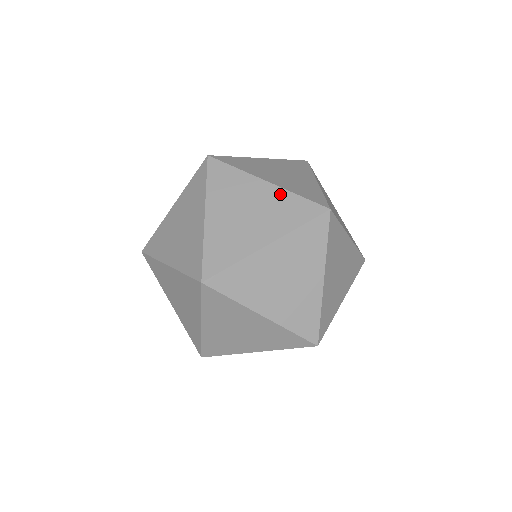
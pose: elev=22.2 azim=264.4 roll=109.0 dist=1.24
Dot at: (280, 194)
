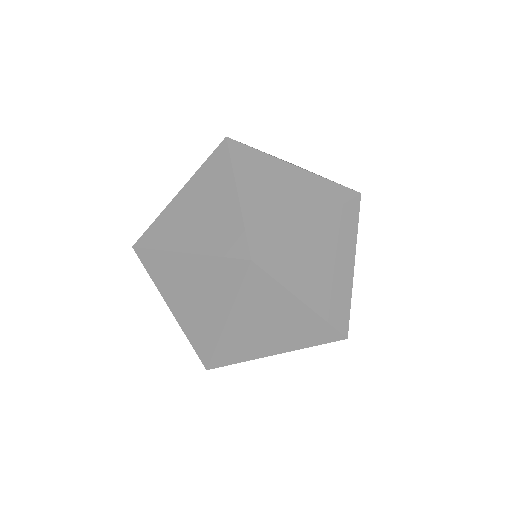
Dot at: (311, 318)
